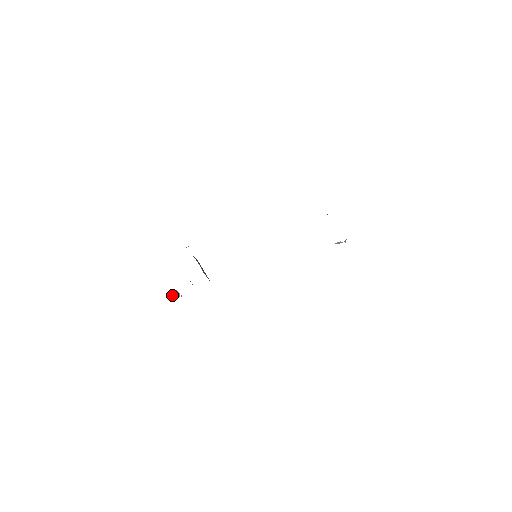
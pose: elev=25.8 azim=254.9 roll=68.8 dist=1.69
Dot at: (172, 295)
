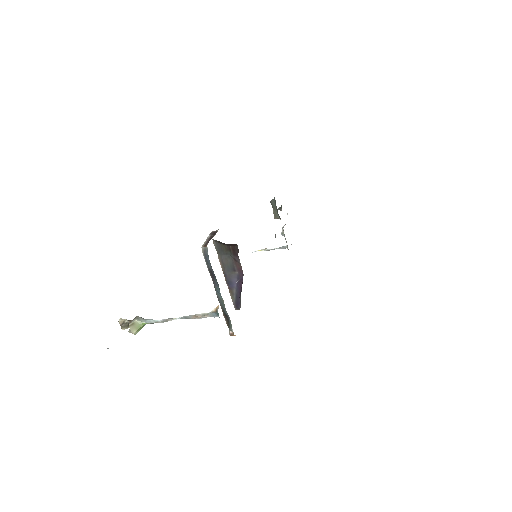
Dot at: (135, 325)
